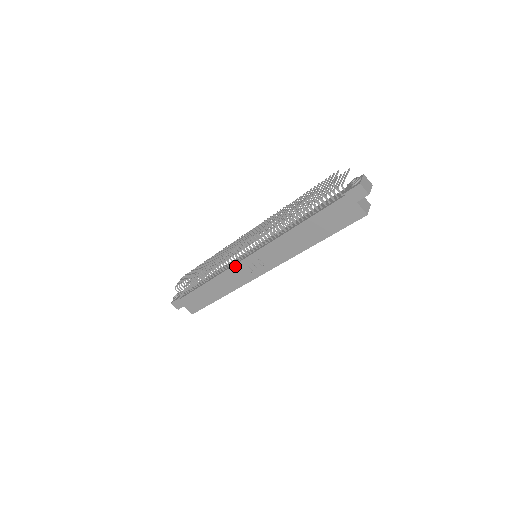
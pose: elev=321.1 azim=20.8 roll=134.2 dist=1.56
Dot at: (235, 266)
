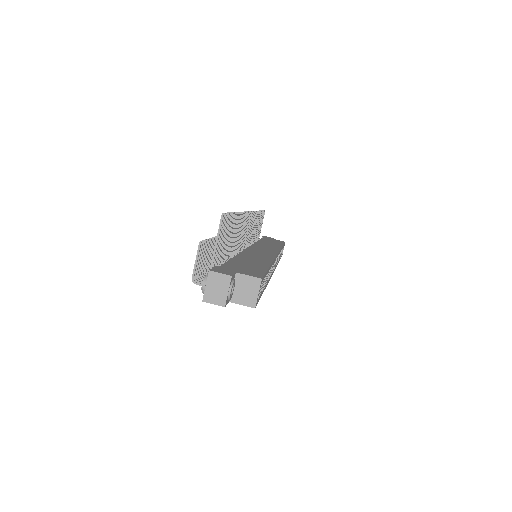
Dot at: occluded
